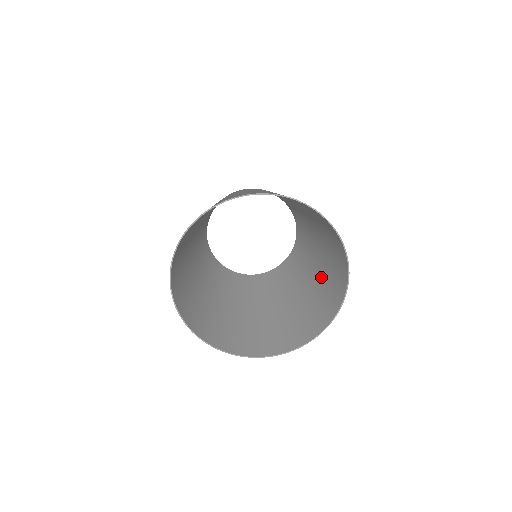
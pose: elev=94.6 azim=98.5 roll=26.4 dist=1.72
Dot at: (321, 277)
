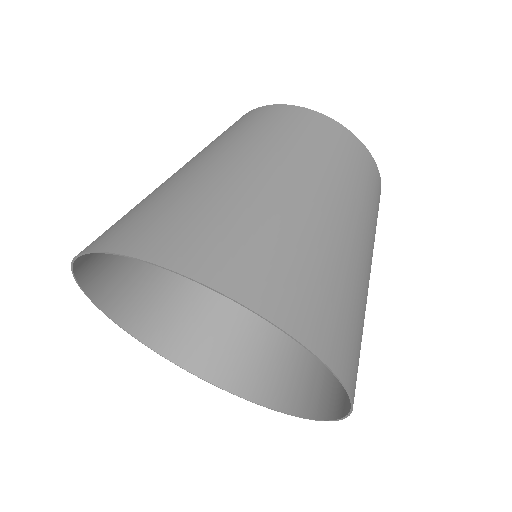
Dot at: occluded
